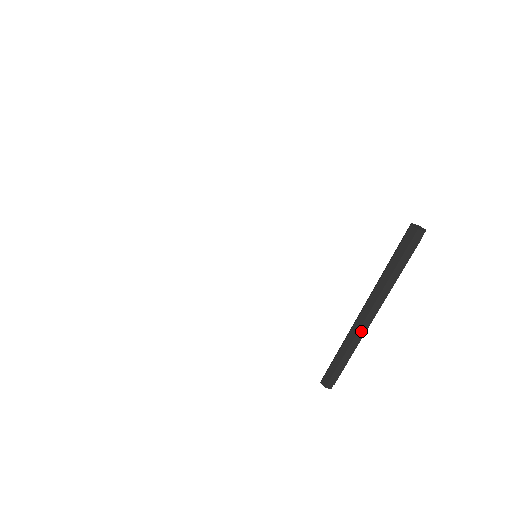
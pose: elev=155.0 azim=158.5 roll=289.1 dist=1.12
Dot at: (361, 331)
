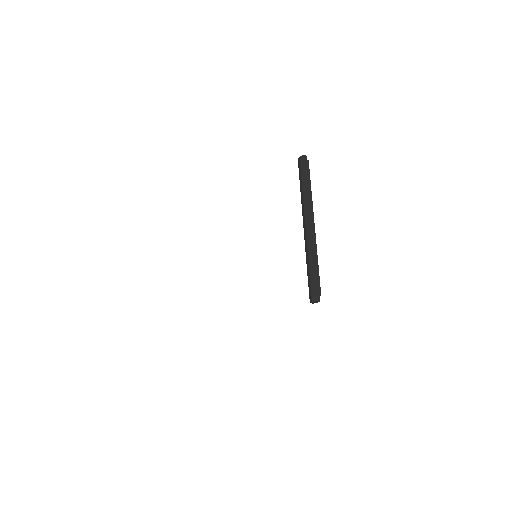
Dot at: (308, 236)
